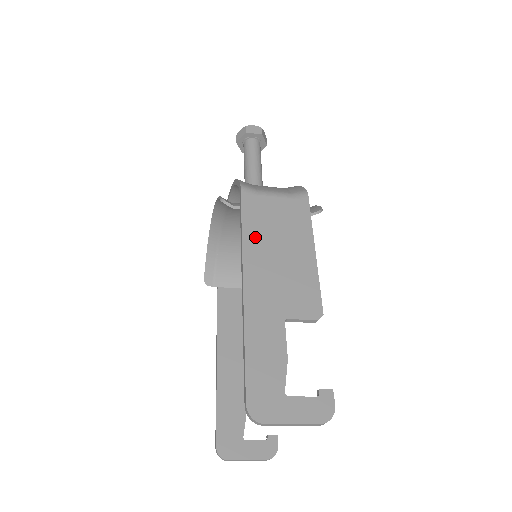
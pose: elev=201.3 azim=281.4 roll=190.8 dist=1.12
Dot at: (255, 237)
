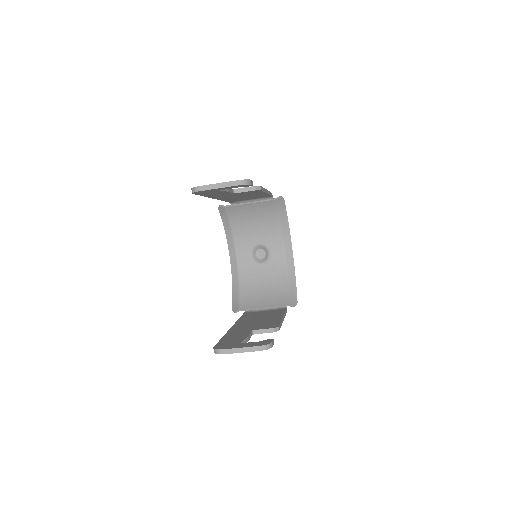
Dot at: occluded
